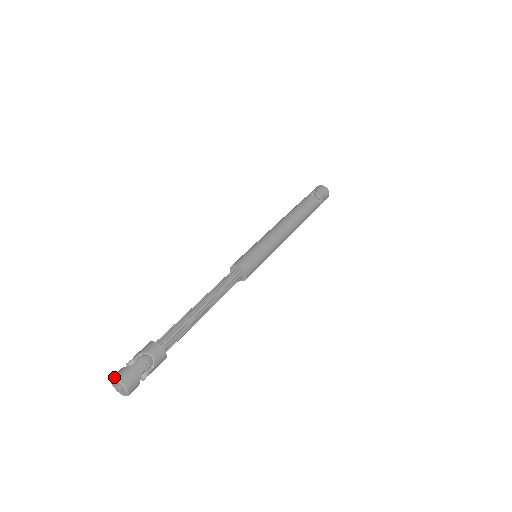
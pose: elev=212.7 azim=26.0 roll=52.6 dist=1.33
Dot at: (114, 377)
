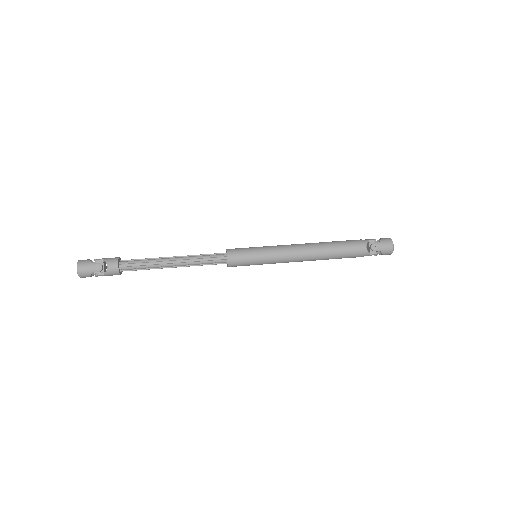
Dot at: (78, 261)
